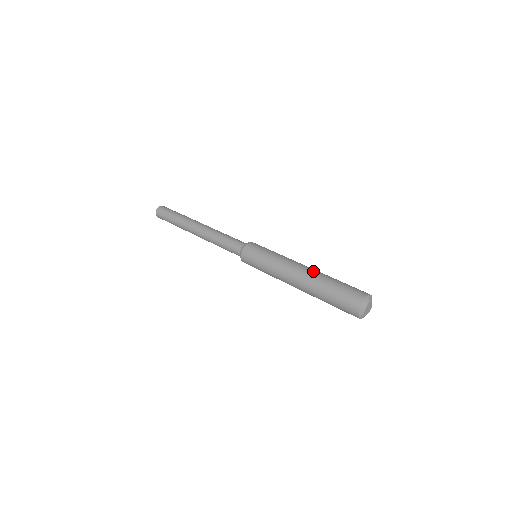
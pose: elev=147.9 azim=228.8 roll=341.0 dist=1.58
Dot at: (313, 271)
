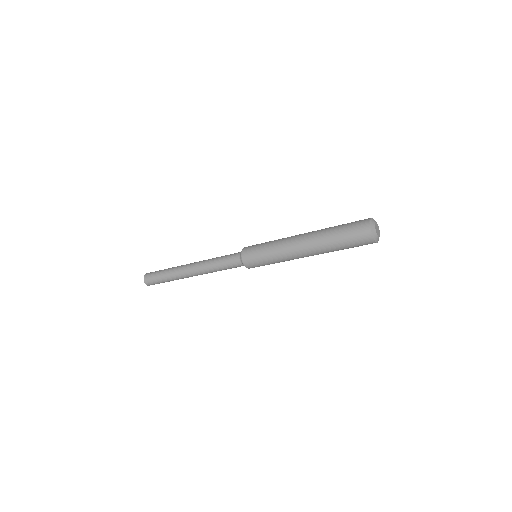
Dot at: (313, 231)
